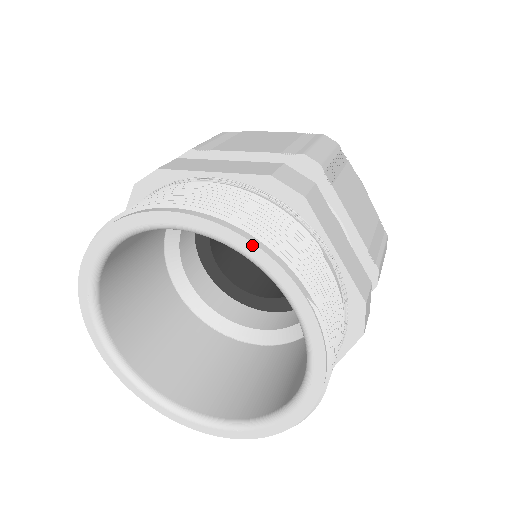
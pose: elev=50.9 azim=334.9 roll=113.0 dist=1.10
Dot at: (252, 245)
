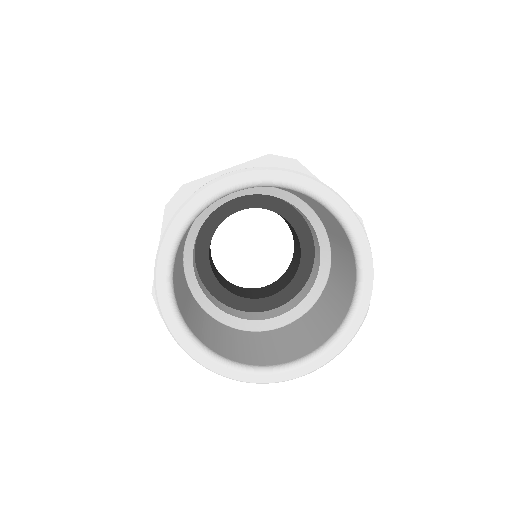
Dot at: (369, 249)
